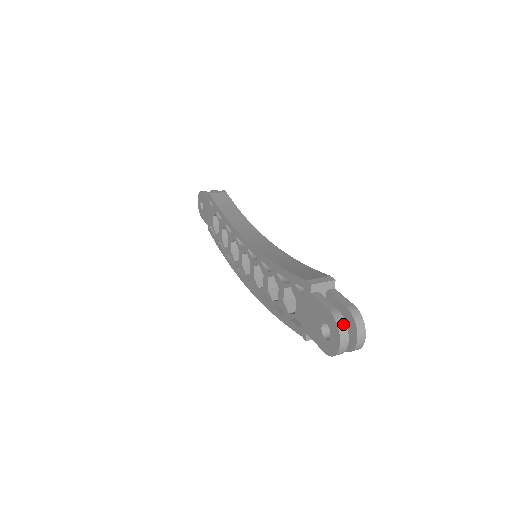
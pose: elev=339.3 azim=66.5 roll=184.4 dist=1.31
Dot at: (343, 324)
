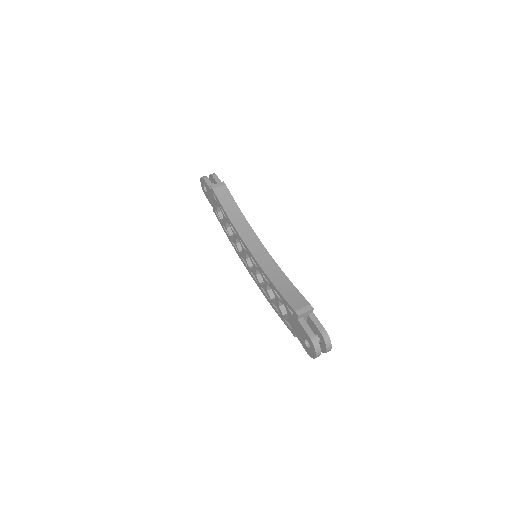
Dot at: (318, 346)
